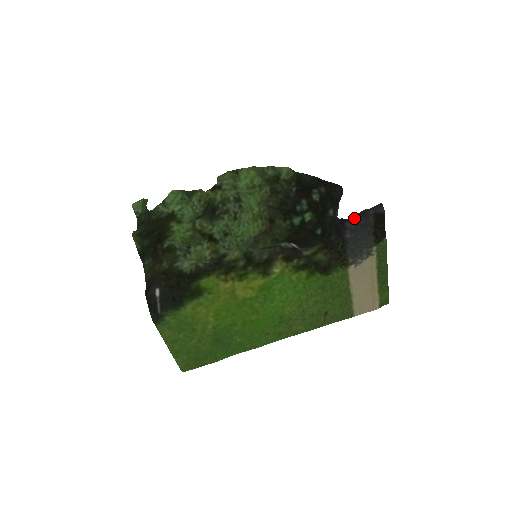
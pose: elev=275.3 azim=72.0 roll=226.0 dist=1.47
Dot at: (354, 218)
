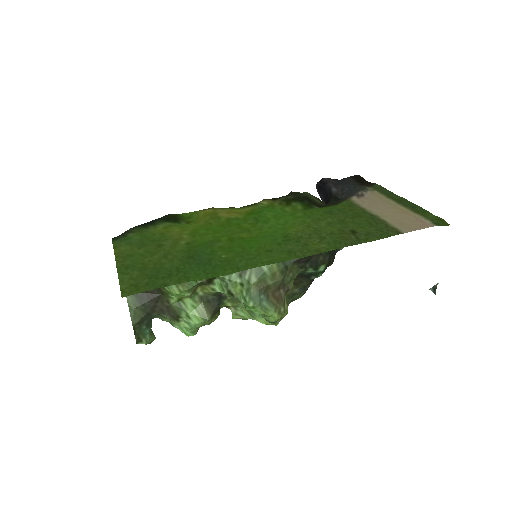
Dot at: (330, 179)
